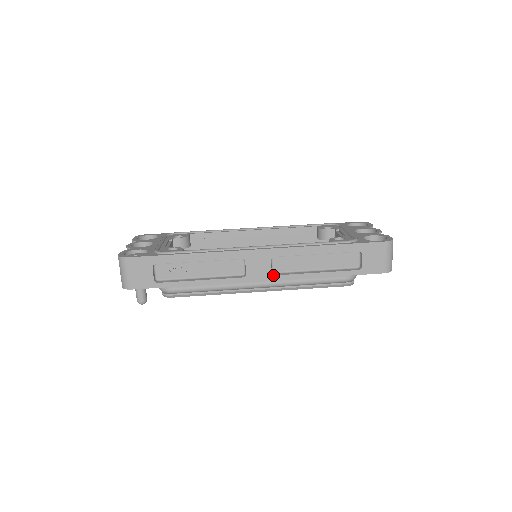
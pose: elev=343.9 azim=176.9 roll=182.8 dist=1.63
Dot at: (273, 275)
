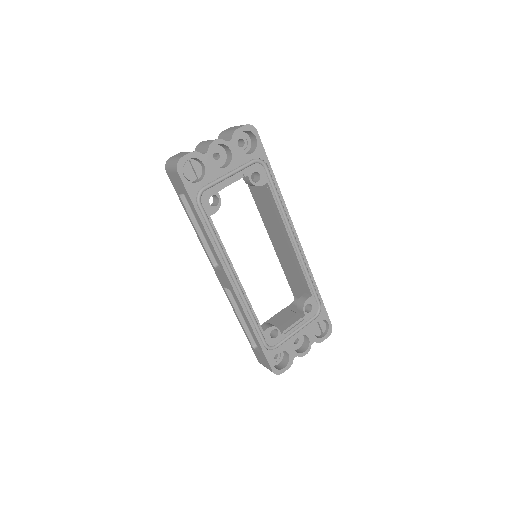
Dot at: (224, 287)
